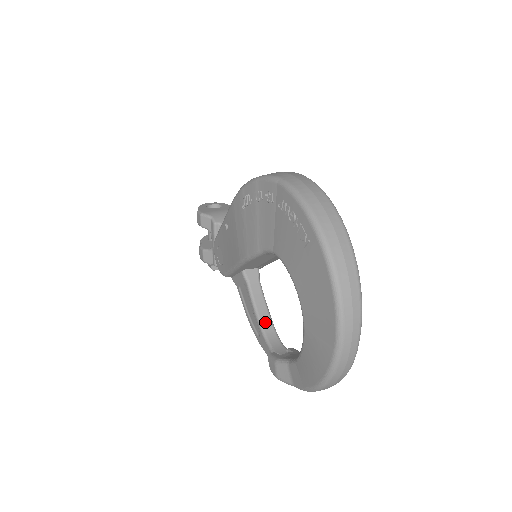
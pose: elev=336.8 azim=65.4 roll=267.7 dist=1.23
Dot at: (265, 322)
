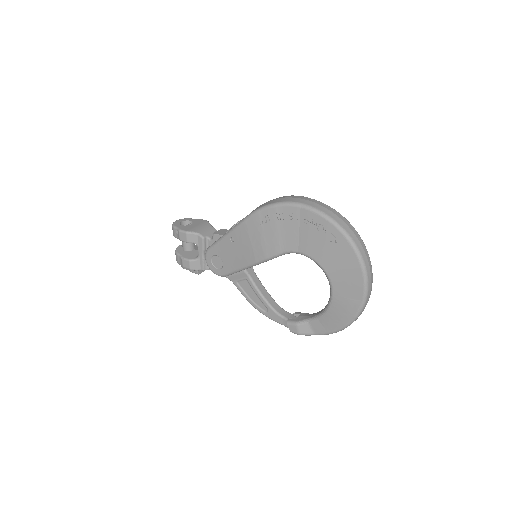
Dot at: (270, 301)
